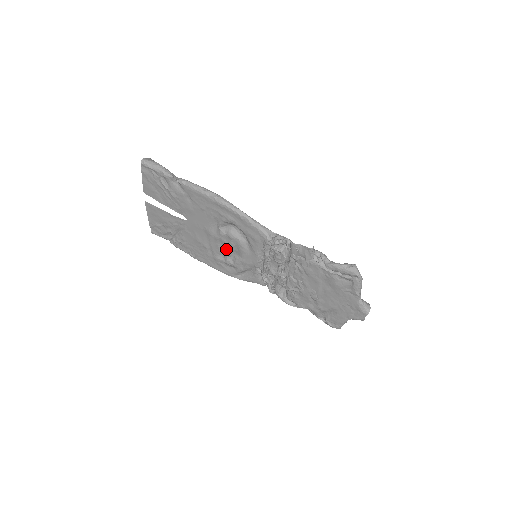
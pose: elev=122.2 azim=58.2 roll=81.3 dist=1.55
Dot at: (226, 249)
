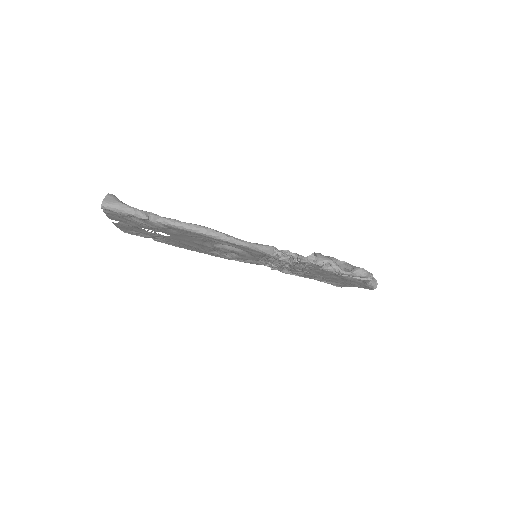
Dot at: (221, 251)
